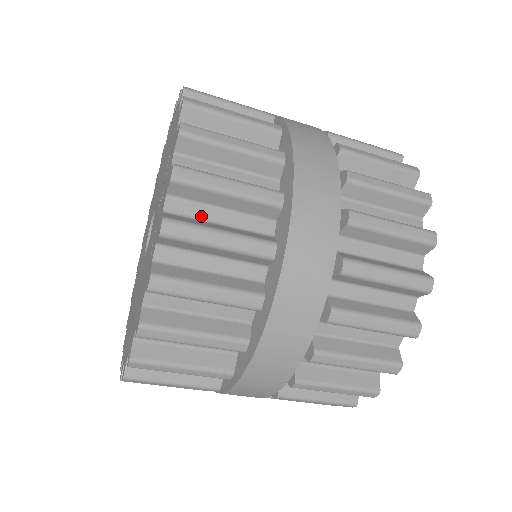
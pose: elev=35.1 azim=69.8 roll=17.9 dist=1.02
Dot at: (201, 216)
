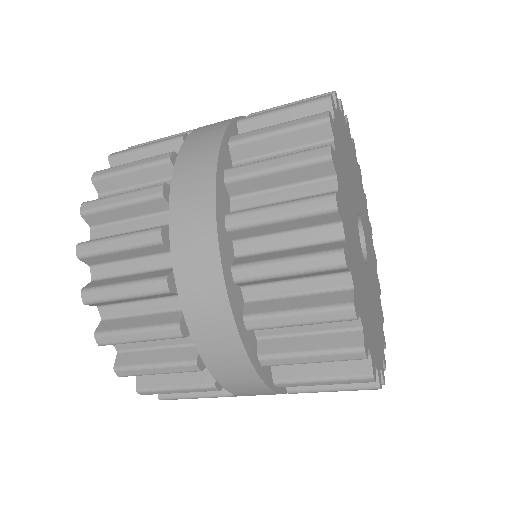
Dot at: occluded
